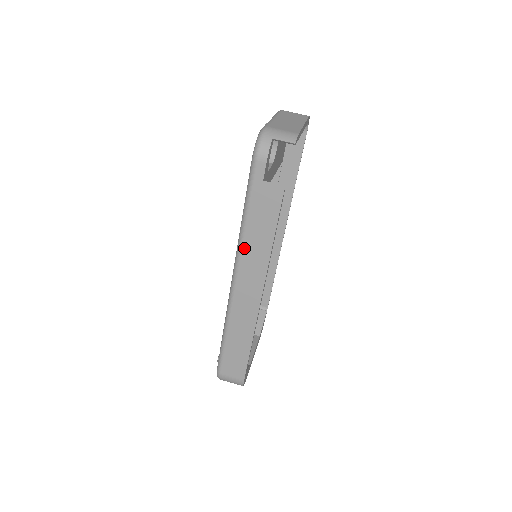
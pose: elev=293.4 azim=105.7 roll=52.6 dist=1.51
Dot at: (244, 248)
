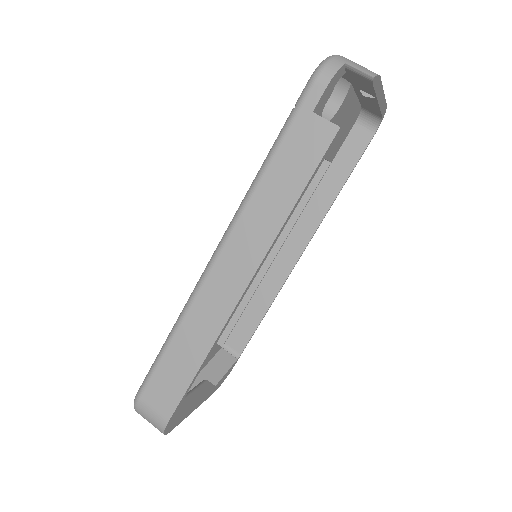
Dot at: (249, 206)
